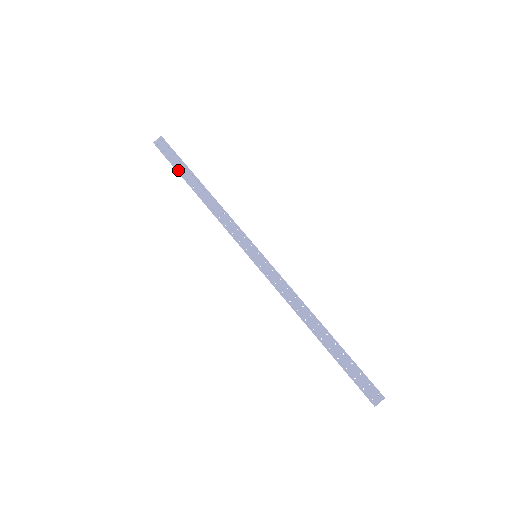
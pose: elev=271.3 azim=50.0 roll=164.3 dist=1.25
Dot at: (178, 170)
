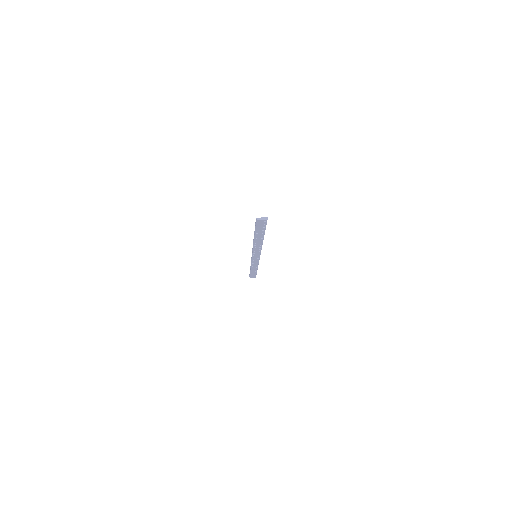
Dot at: occluded
